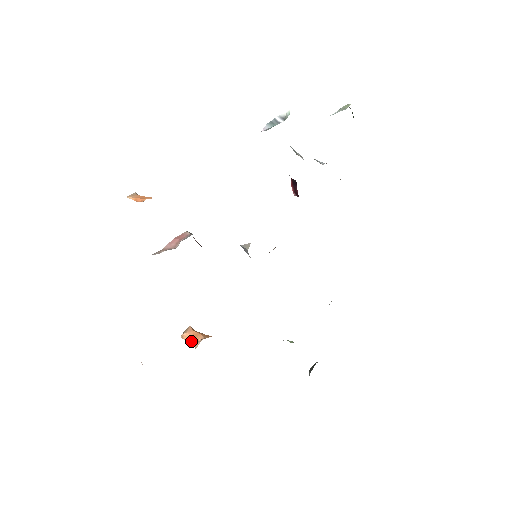
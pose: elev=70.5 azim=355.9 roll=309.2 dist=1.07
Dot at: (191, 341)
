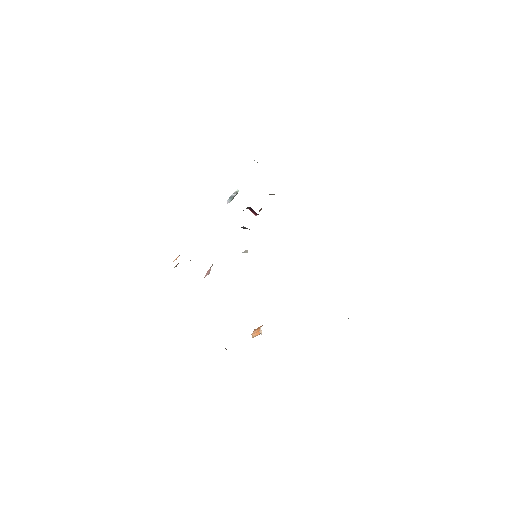
Dot at: (257, 333)
